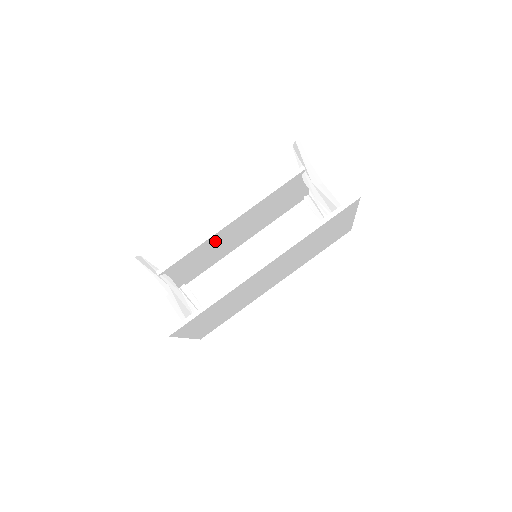
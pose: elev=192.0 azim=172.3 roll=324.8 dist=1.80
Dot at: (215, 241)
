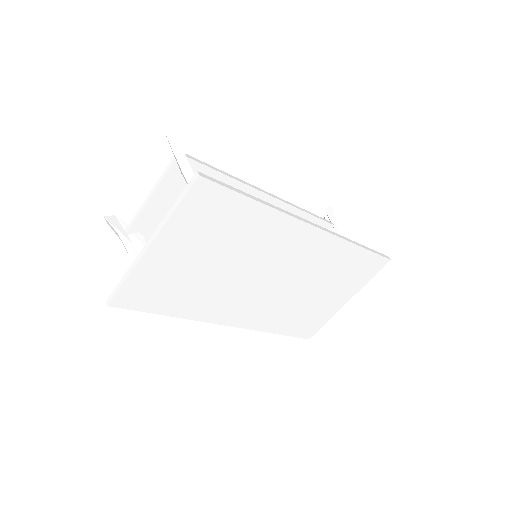
Dot at: occluded
